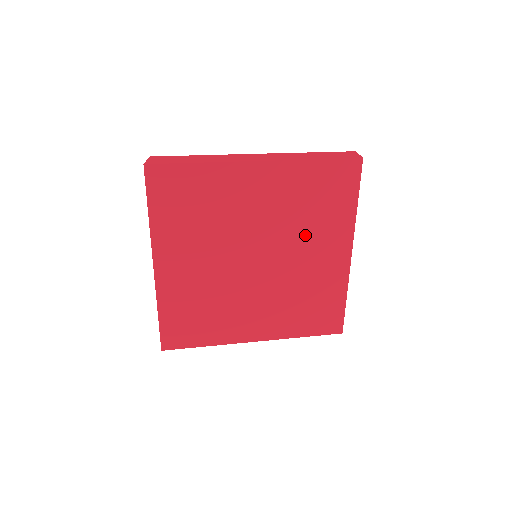
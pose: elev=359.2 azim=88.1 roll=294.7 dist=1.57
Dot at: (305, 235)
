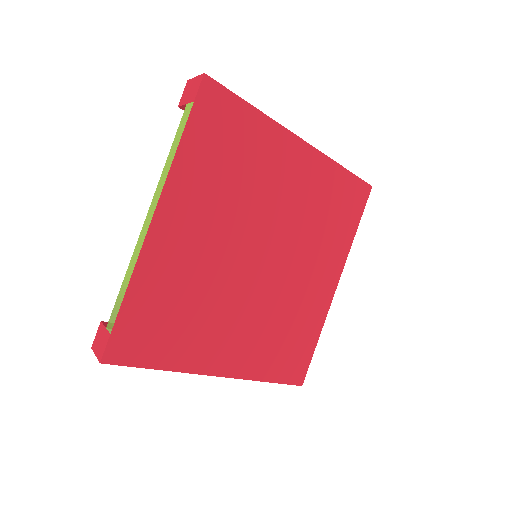
Dot at: (311, 246)
